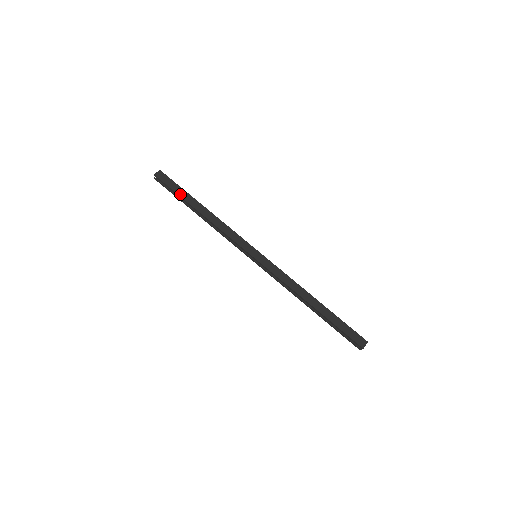
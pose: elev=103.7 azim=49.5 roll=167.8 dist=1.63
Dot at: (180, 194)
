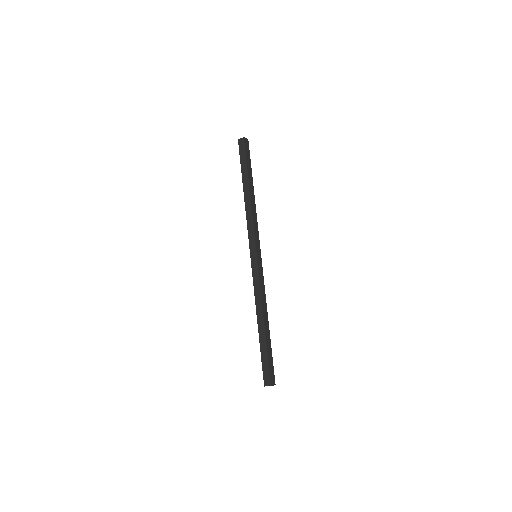
Dot at: (242, 168)
